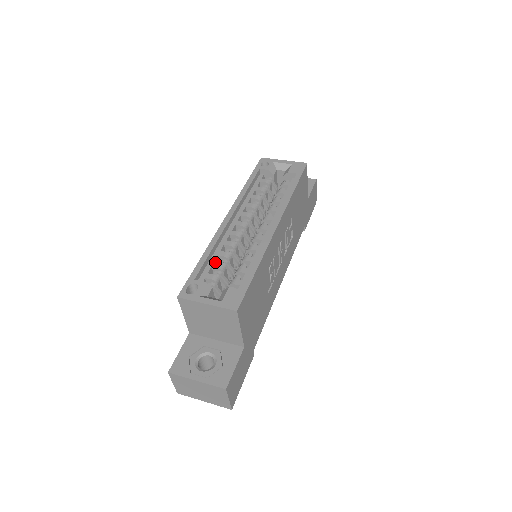
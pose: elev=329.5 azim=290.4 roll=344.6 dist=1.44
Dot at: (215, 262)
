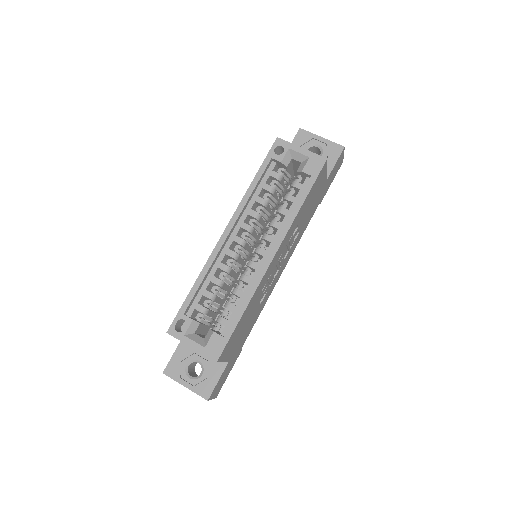
Dot at: (206, 290)
